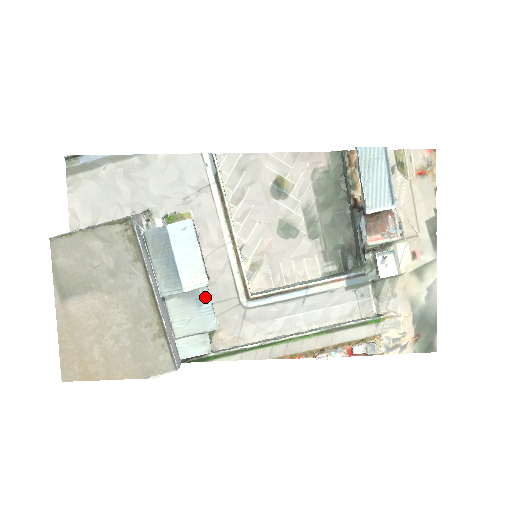
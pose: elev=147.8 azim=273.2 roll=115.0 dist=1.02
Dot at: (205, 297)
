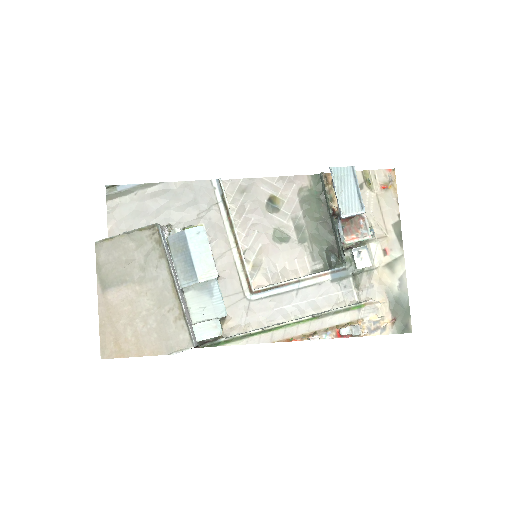
Dot at: (216, 289)
